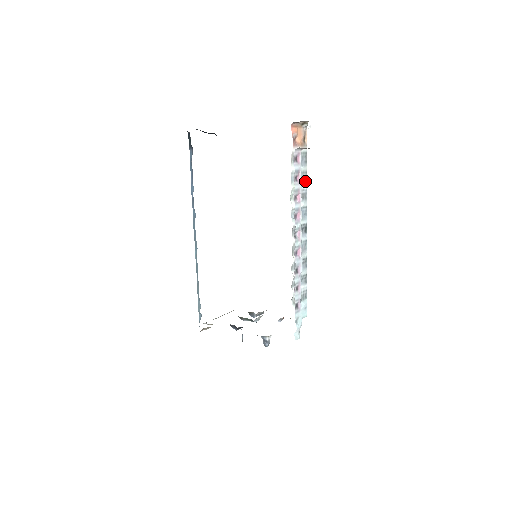
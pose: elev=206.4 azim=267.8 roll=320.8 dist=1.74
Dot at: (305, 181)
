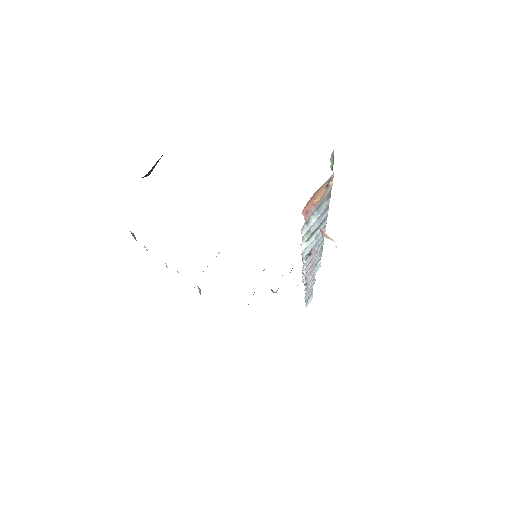
Dot at: (326, 211)
